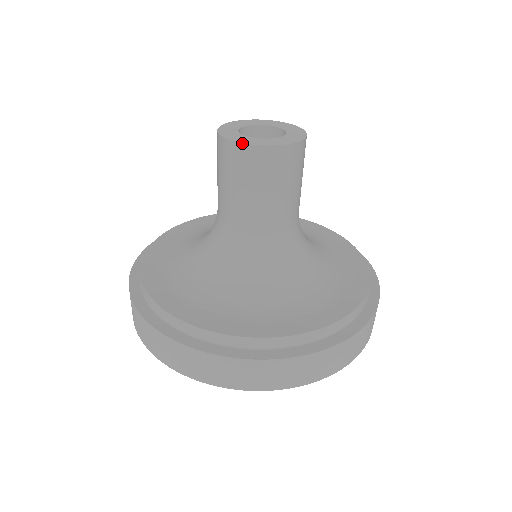
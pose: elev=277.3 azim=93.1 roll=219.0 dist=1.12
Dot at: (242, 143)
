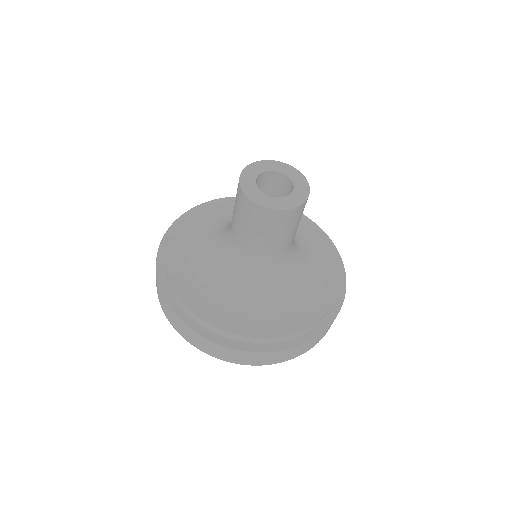
Dot at: (256, 203)
